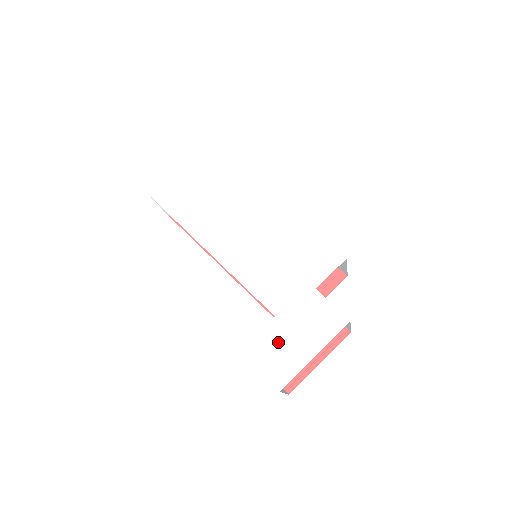
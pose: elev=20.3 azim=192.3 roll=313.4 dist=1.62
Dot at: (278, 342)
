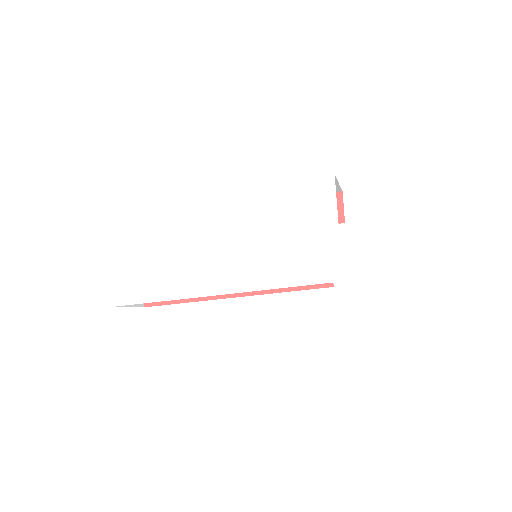
Dot at: (360, 299)
